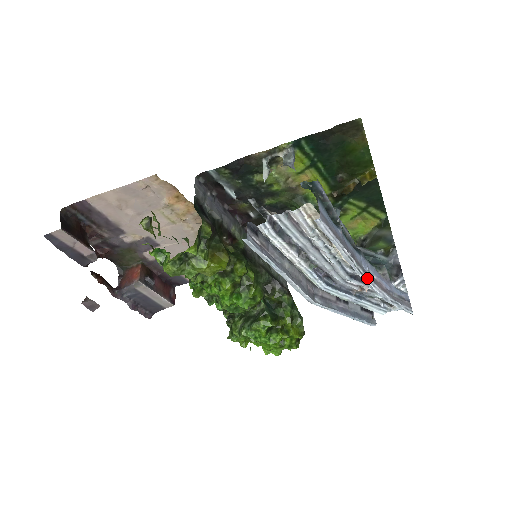
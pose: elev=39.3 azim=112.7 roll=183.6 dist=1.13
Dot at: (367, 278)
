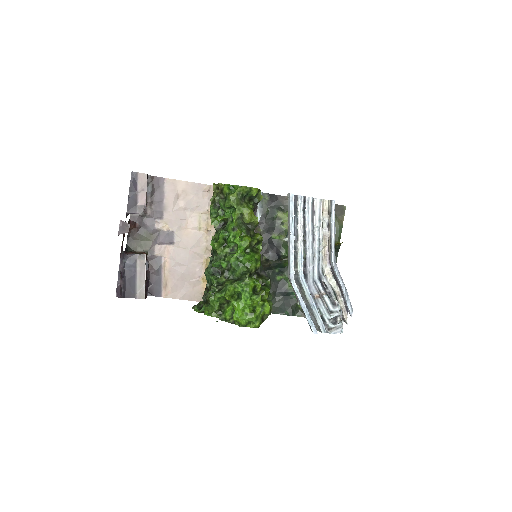
Dot at: (337, 267)
